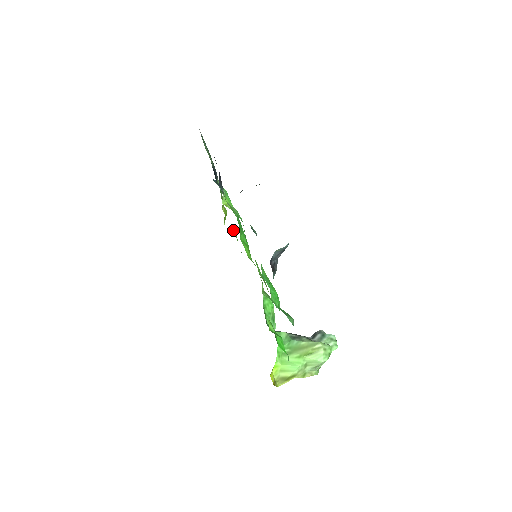
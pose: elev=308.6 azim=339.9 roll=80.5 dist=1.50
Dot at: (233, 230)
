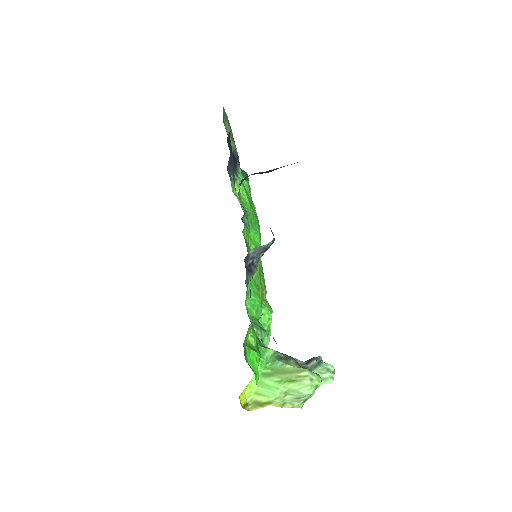
Dot at: occluded
